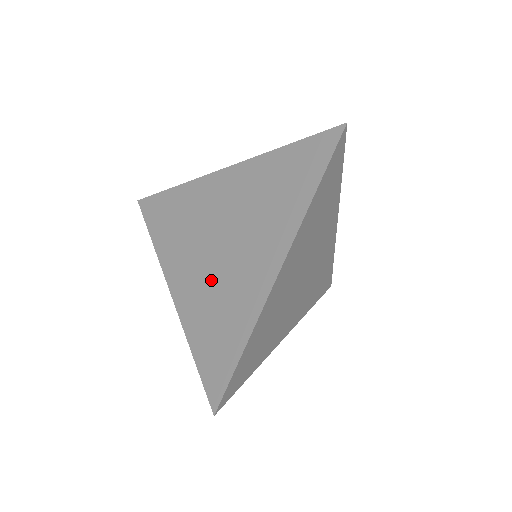
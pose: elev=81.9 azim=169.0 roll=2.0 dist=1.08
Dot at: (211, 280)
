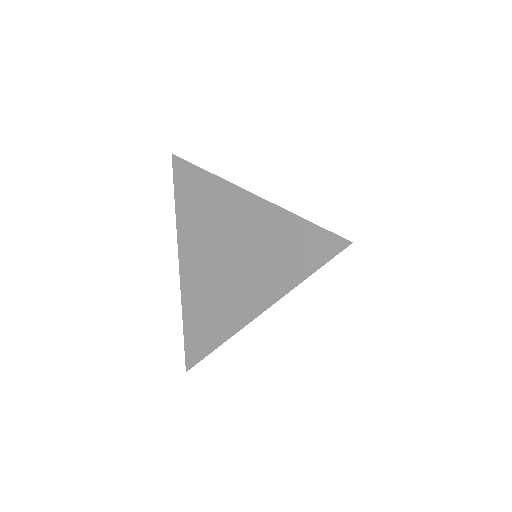
Dot at: (210, 281)
